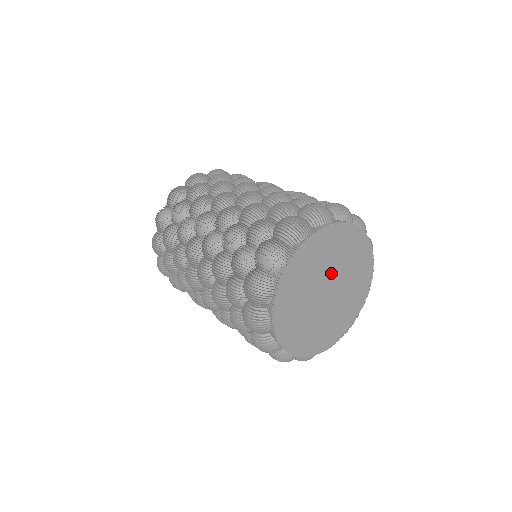
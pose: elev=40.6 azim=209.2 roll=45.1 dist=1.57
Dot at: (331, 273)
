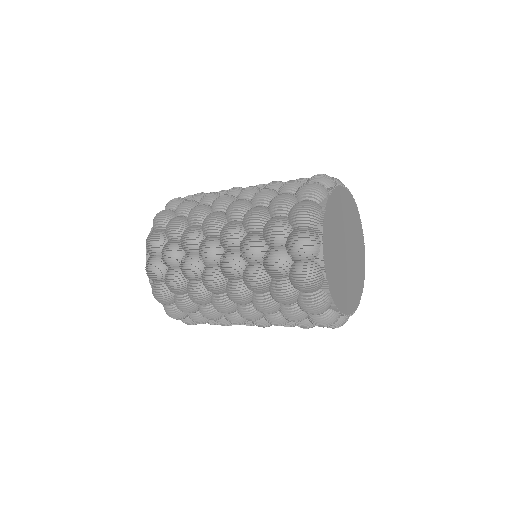
Dot at: (345, 232)
